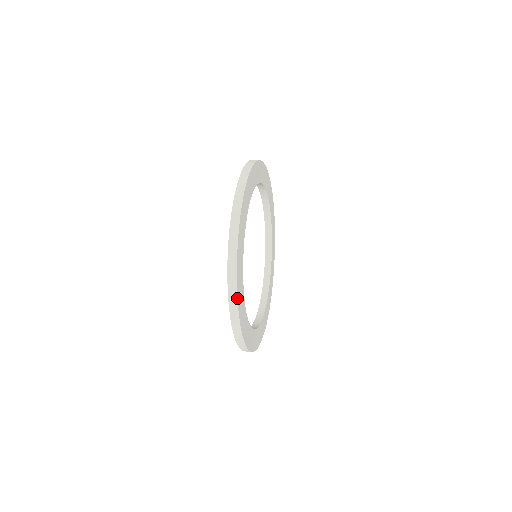
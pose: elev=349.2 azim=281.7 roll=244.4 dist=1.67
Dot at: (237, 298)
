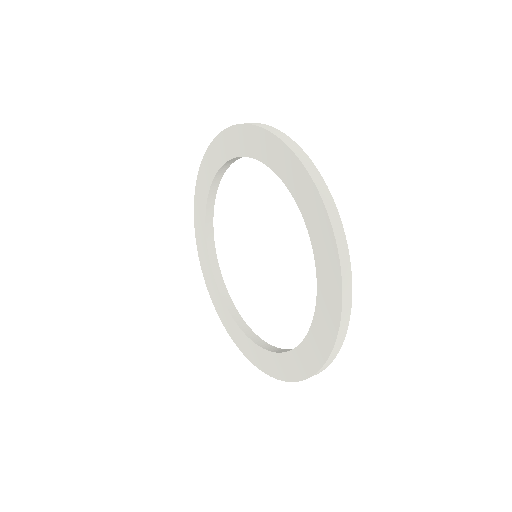
Dot at: (350, 265)
